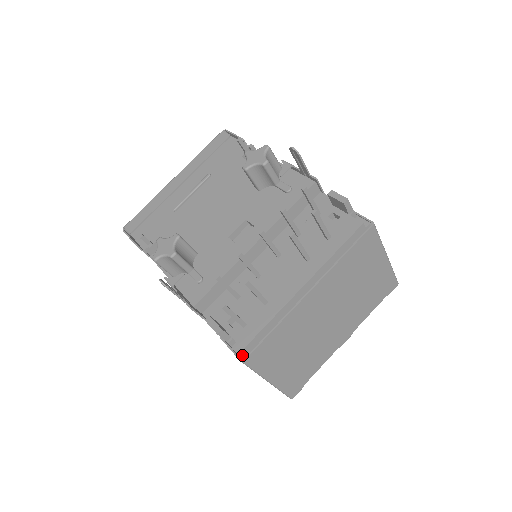
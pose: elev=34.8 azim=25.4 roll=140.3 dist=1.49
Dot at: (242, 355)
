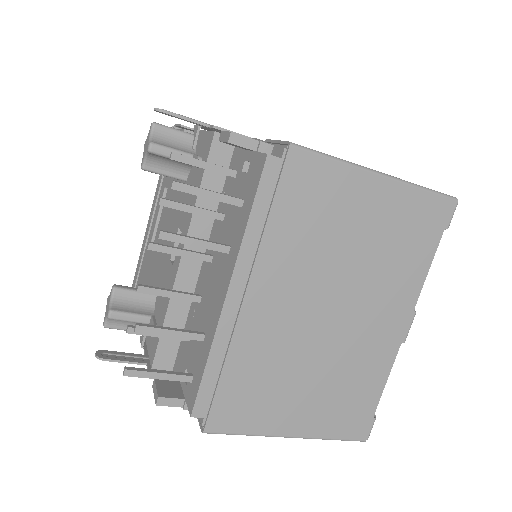
Dot at: (200, 422)
